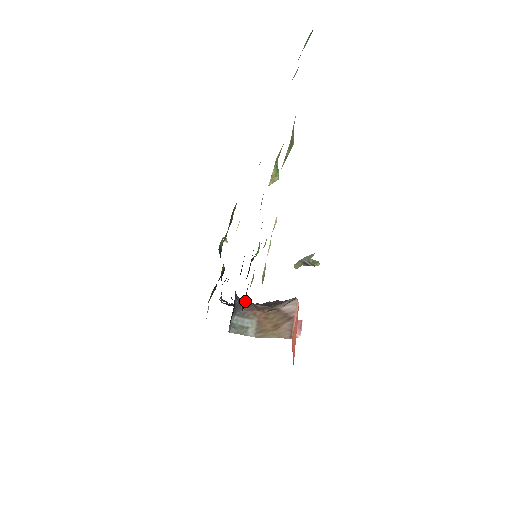
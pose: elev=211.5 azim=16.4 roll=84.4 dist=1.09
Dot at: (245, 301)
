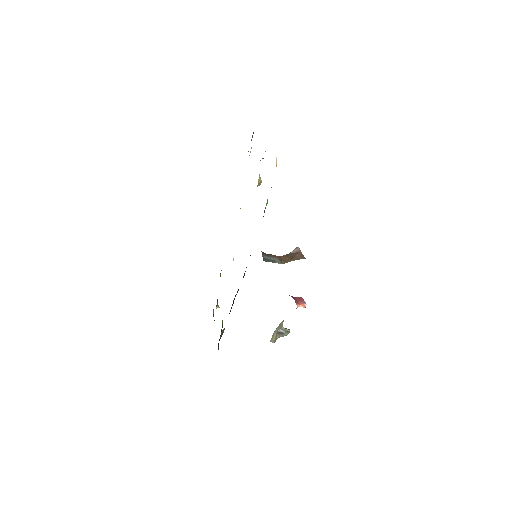
Dot at: occluded
